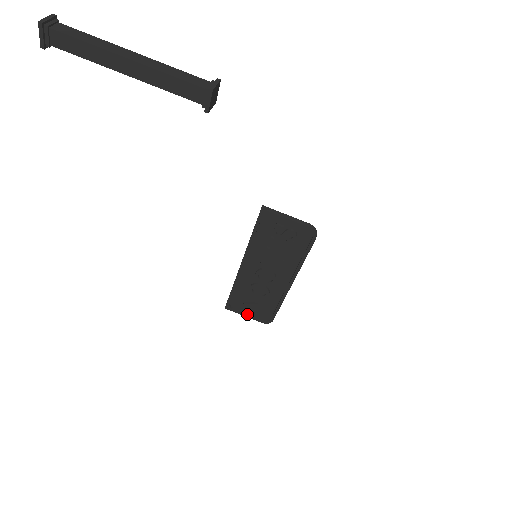
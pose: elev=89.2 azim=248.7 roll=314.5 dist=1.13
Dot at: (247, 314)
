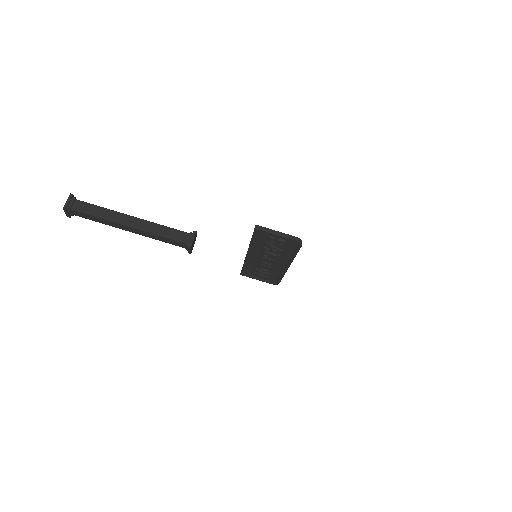
Dot at: (258, 278)
